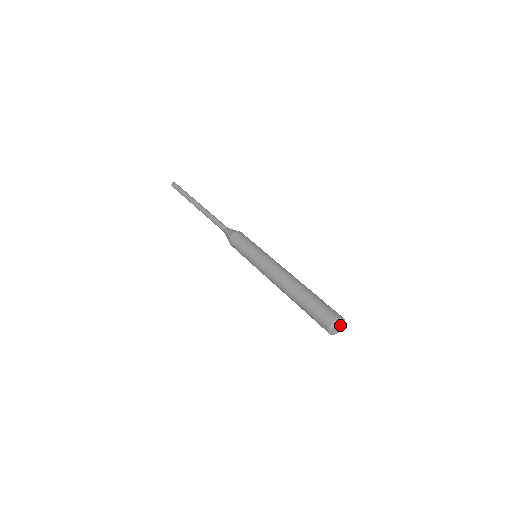
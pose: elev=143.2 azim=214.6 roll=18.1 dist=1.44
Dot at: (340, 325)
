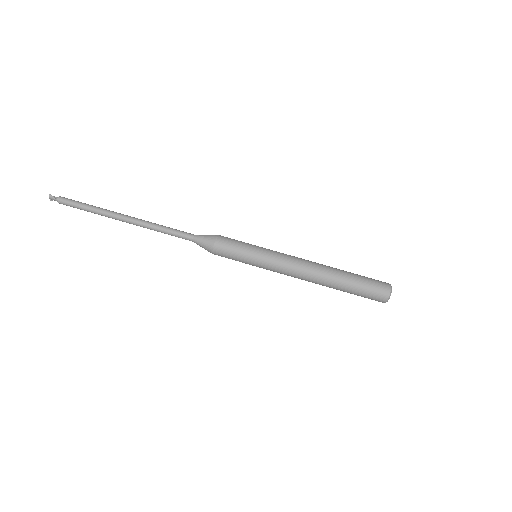
Dot at: occluded
